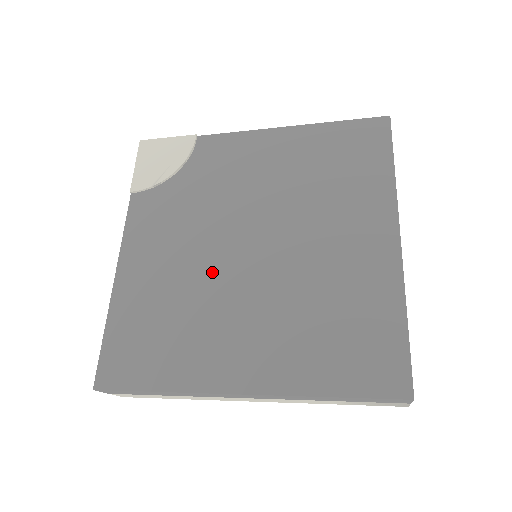
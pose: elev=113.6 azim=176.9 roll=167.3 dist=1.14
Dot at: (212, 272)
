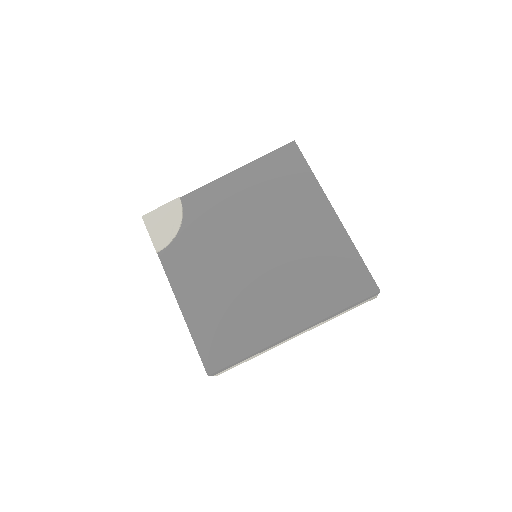
Dot at: (240, 277)
